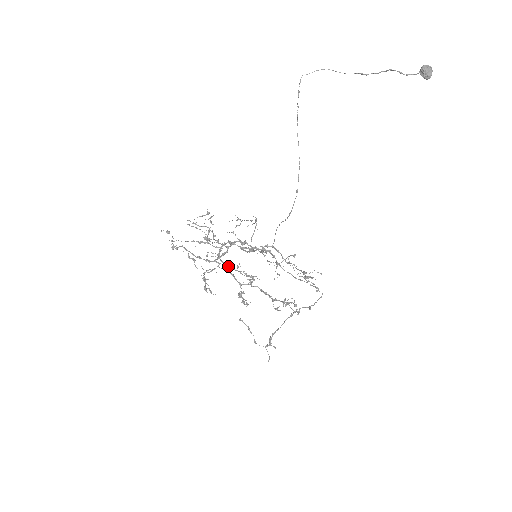
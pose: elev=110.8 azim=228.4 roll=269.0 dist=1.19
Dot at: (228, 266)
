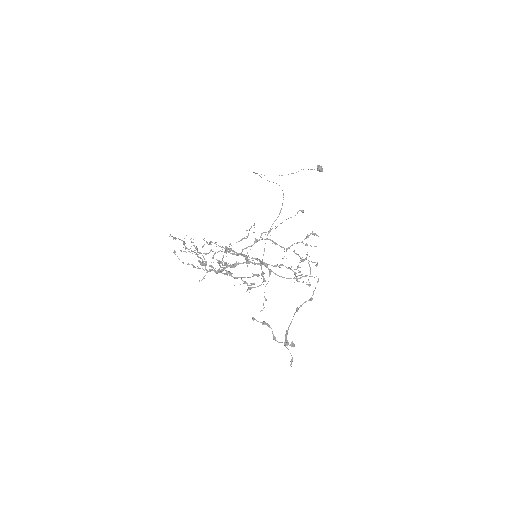
Dot at: (229, 274)
